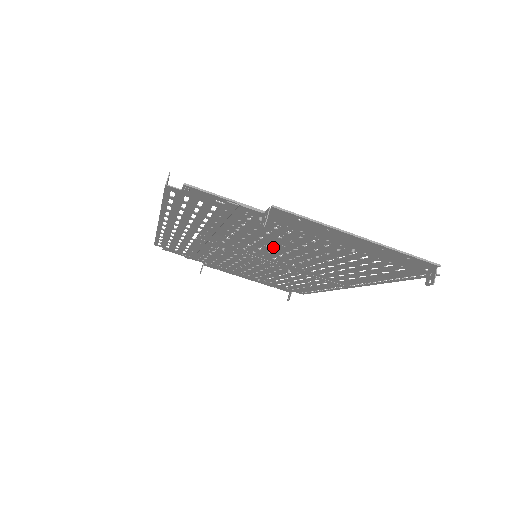
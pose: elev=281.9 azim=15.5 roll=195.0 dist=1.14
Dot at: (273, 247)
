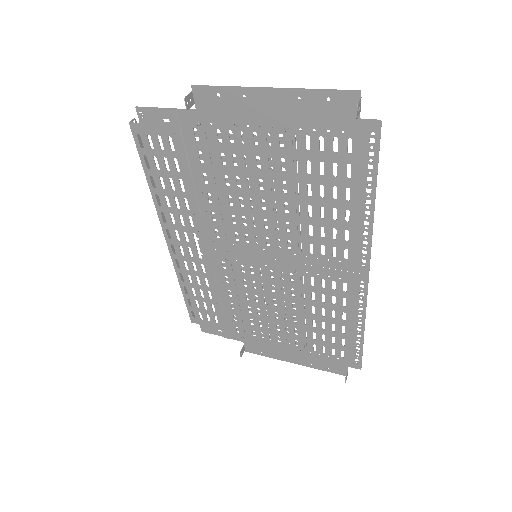
Dot at: (248, 204)
